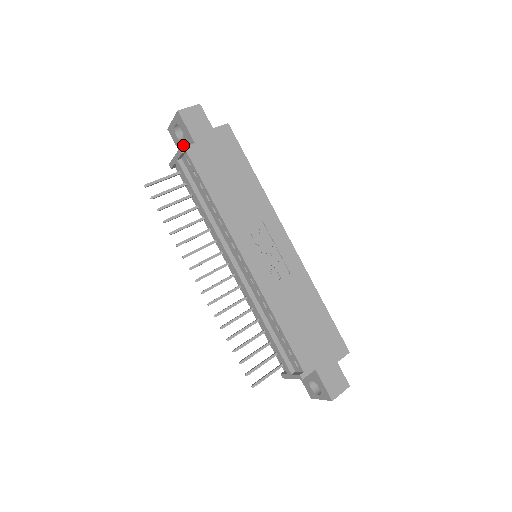
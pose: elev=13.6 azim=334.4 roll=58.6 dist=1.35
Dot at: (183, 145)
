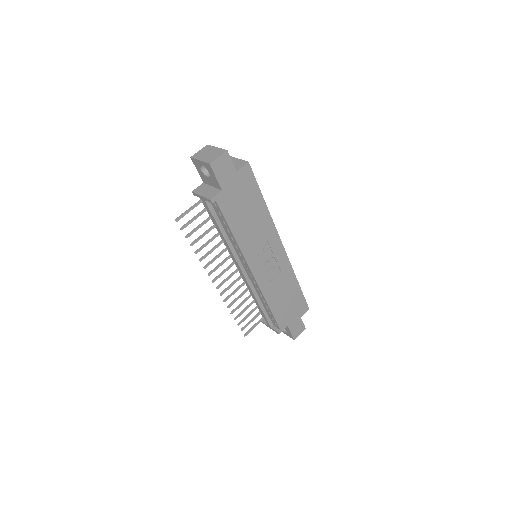
Dot at: (207, 179)
